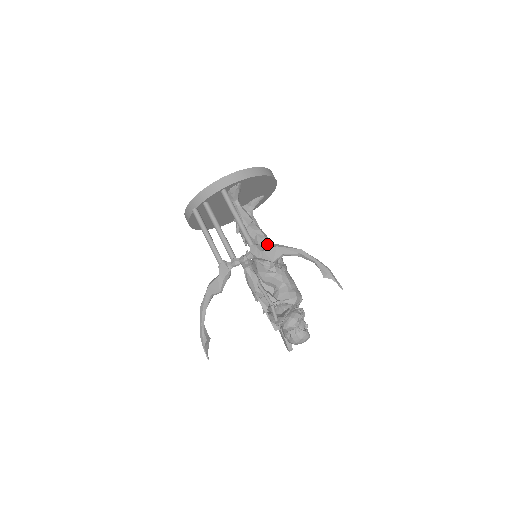
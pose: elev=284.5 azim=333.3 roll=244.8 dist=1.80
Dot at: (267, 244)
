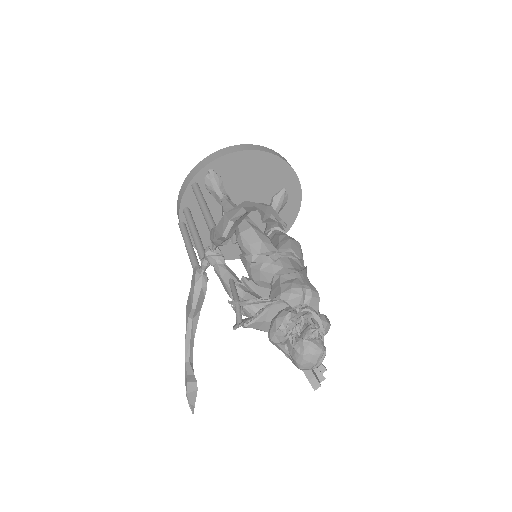
Dot at: (245, 227)
